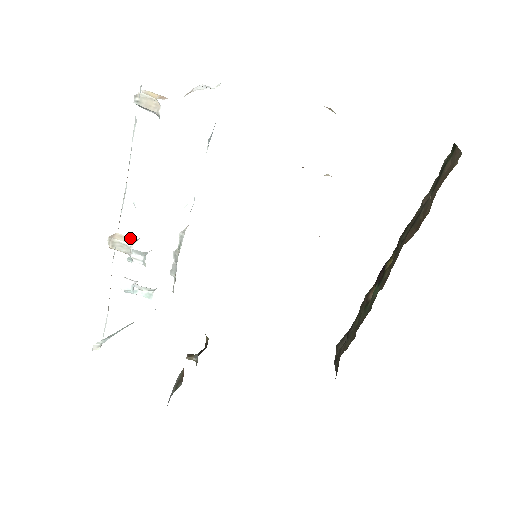
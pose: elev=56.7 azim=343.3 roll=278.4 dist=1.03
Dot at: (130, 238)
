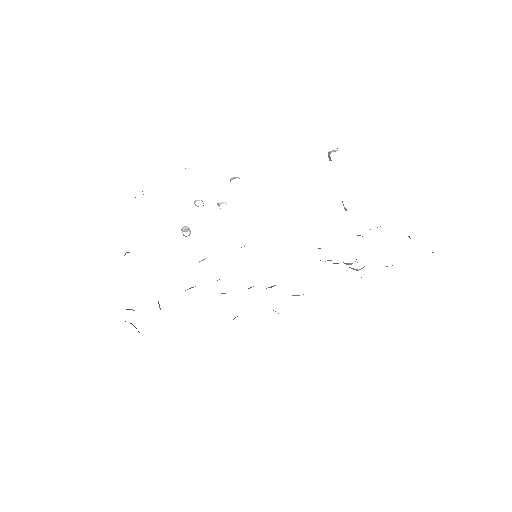
Dot at: occluded
